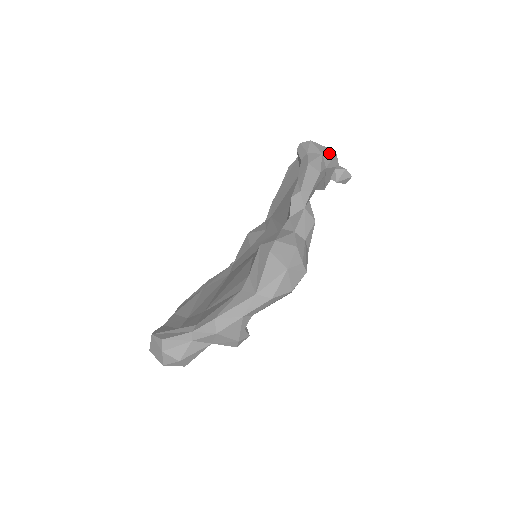
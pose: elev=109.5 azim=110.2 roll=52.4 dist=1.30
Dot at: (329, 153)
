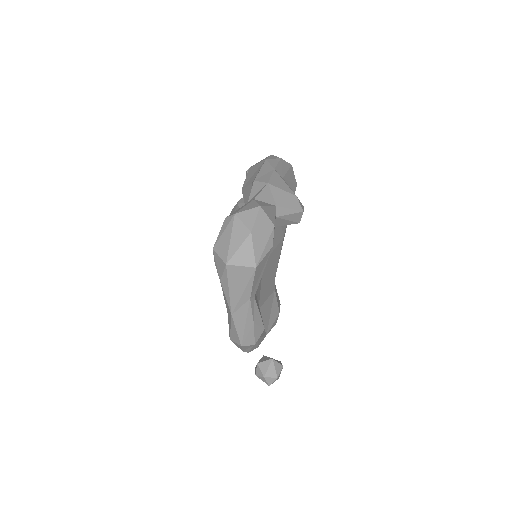
Dot at: occluded
